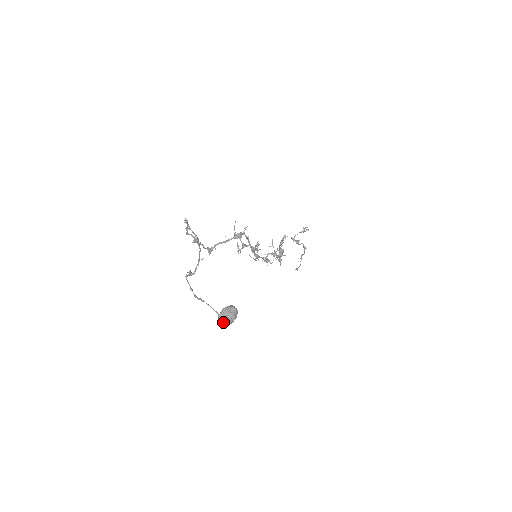
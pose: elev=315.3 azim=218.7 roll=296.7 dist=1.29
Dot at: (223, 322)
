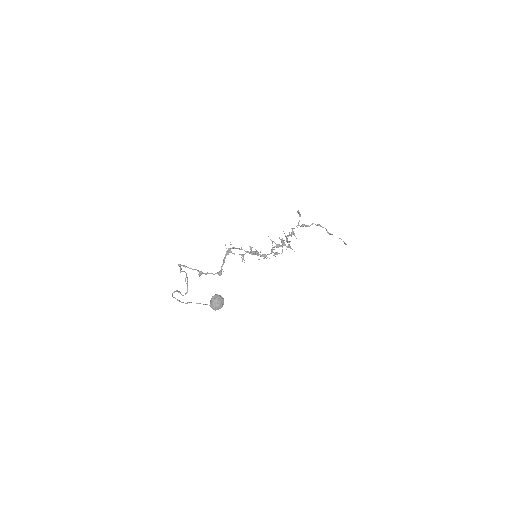
Dot at: (215, 308)
